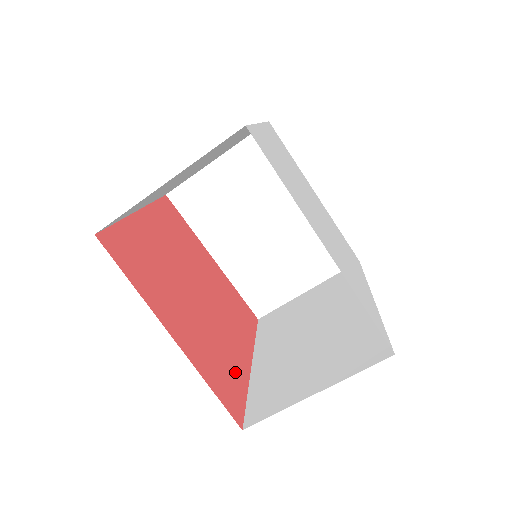
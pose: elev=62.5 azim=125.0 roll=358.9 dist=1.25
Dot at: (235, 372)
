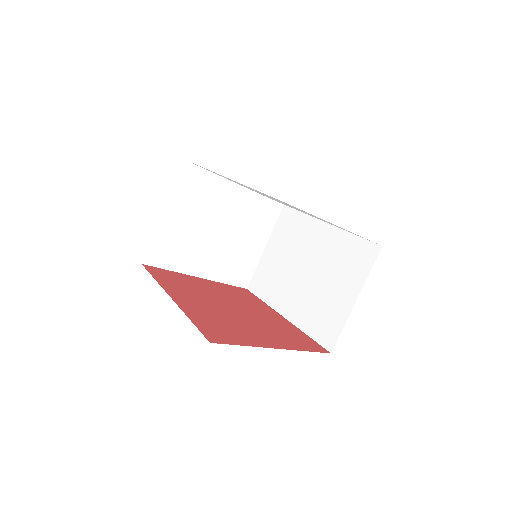
Dot at: (241, 336)
